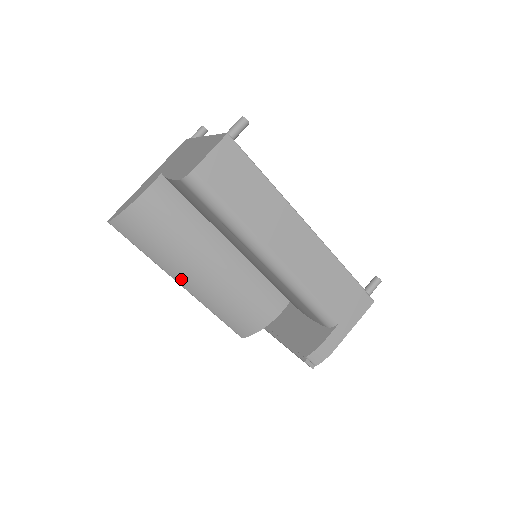
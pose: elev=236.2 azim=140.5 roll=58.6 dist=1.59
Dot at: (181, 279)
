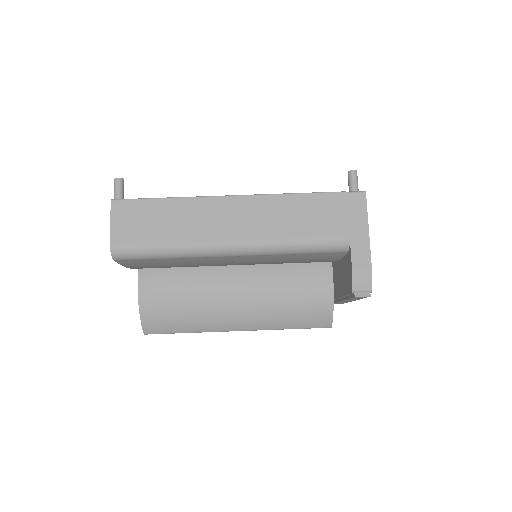
Dot at: (231, 326)
